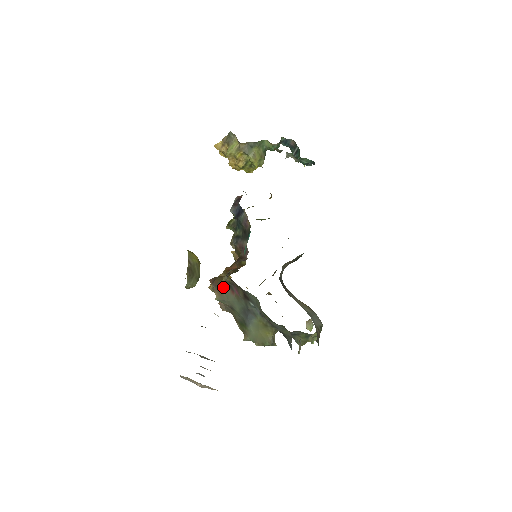
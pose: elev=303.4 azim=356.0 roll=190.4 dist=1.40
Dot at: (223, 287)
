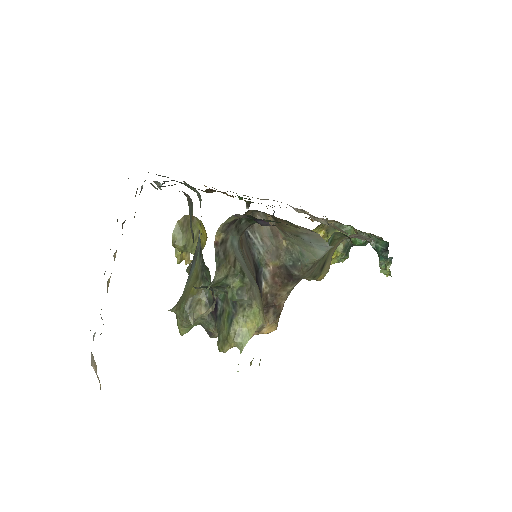
Dot at: occluded
